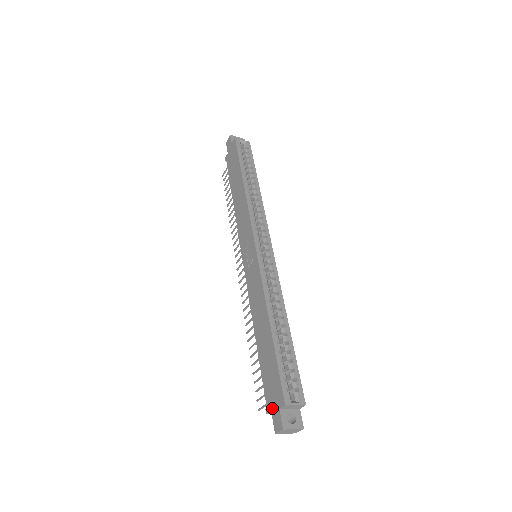
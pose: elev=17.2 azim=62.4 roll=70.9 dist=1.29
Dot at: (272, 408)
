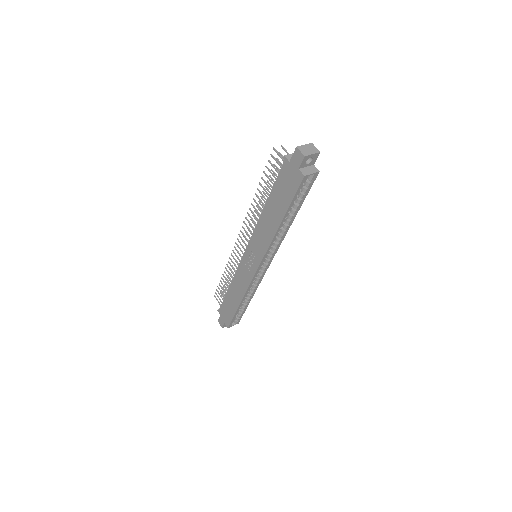
Dot at: (221, 316)
